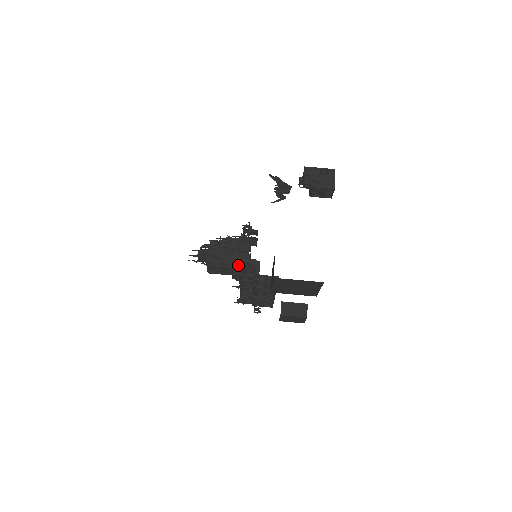
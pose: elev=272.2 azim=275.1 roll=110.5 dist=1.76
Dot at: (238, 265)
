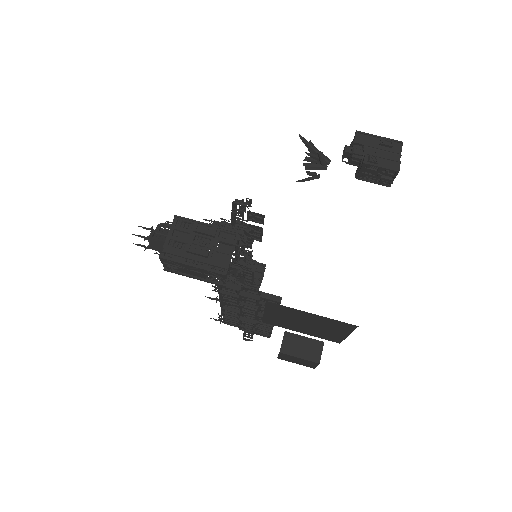
Dot at: (213, 266)
